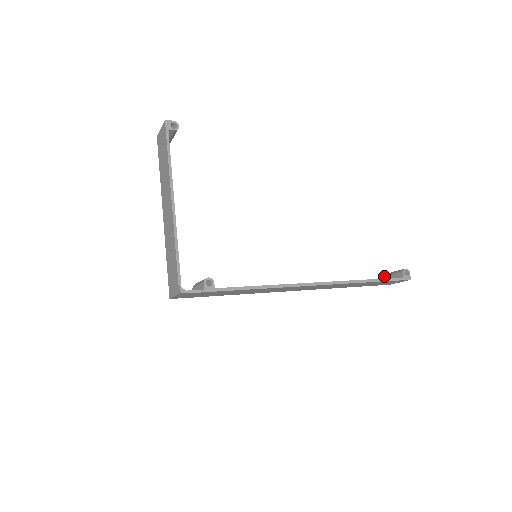
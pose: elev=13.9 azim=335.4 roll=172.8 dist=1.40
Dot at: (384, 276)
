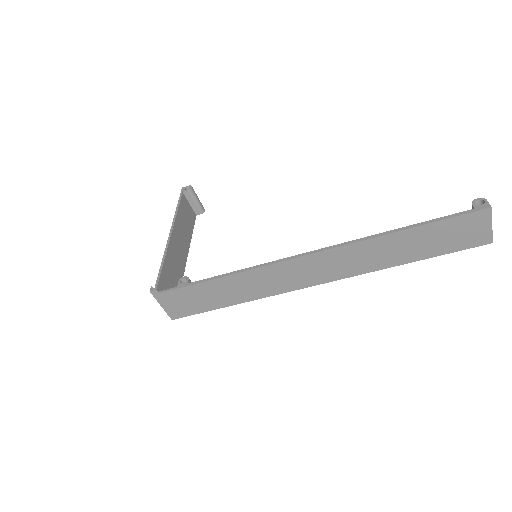
Dot at: occluded
